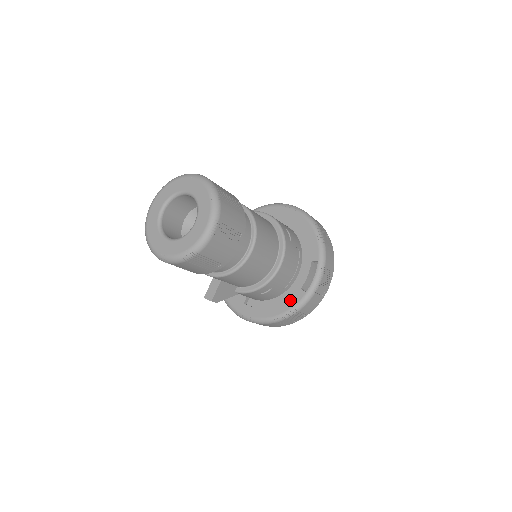
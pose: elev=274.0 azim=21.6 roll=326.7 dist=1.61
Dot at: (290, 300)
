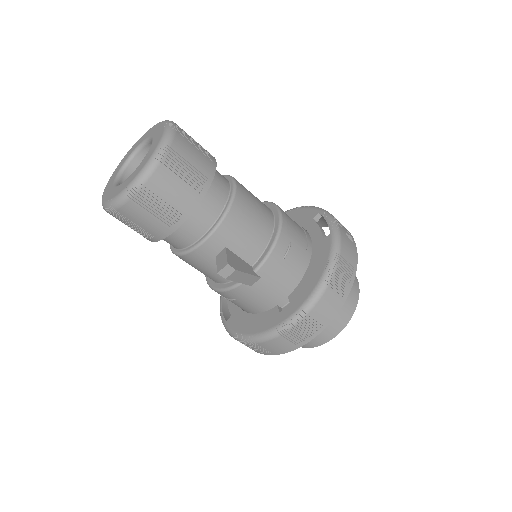
Dot at: (322, 254)
